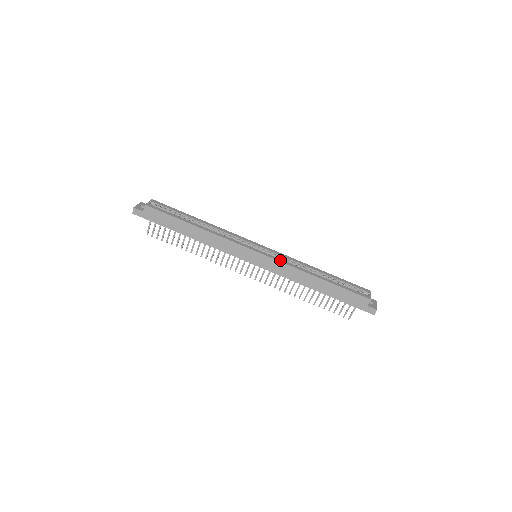
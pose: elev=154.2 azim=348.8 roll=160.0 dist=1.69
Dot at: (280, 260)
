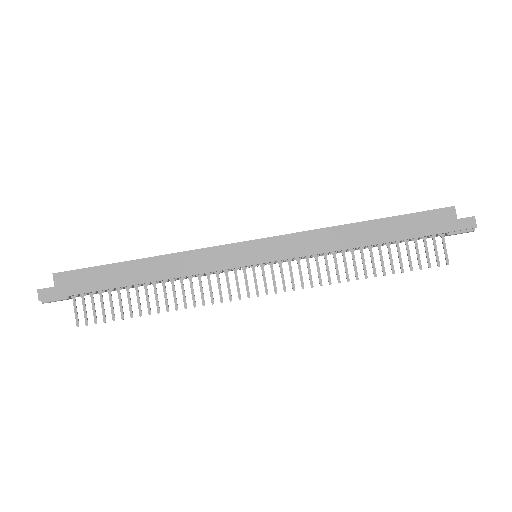
Dot at: (292, 233)
